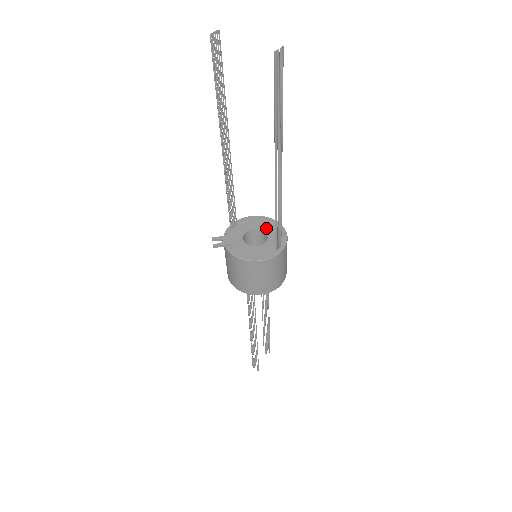
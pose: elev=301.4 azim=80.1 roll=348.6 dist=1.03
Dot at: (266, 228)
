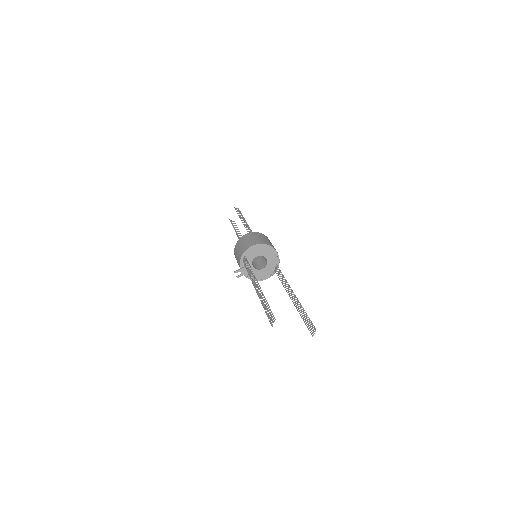
Dot at: (265, 254)
